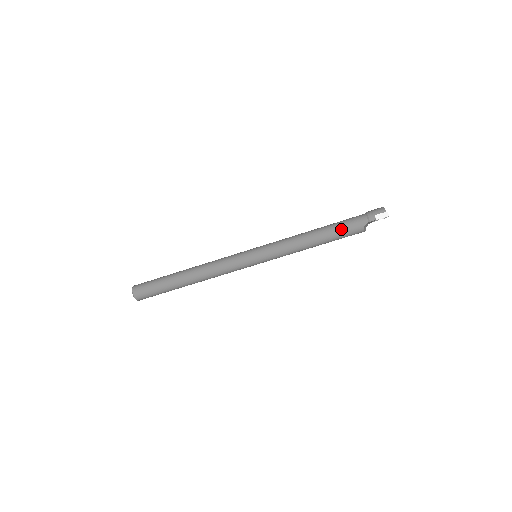
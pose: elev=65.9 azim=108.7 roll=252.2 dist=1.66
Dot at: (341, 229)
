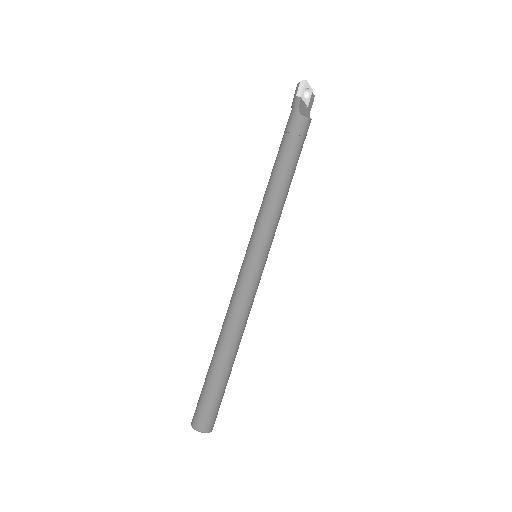
Dot at: (286, 141)
